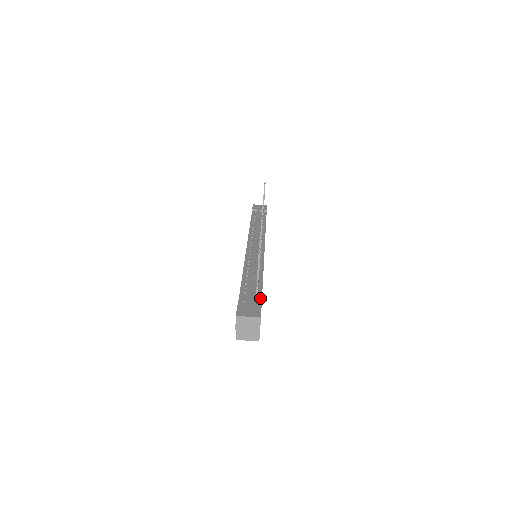
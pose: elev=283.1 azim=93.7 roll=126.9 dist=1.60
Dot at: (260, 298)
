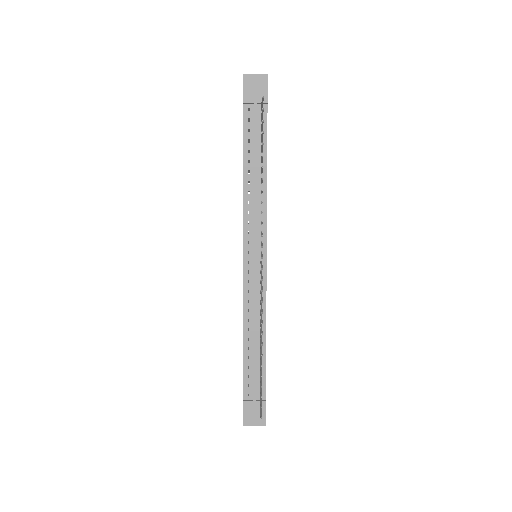
Dot at: (264, 386)
